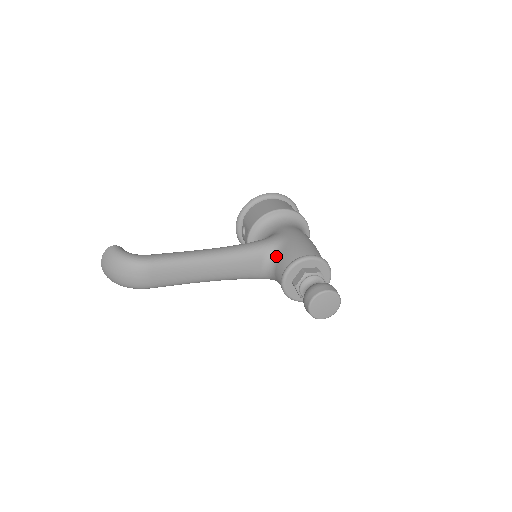
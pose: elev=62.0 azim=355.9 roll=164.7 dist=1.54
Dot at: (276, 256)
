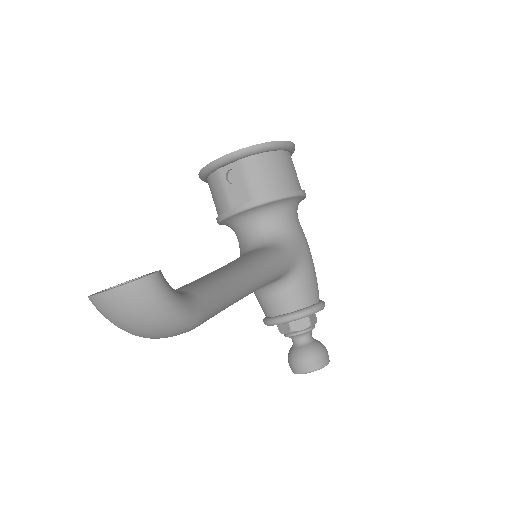
Dot at: (288, 282)
